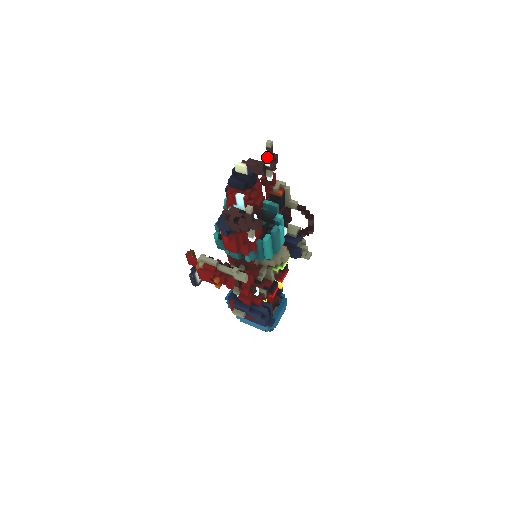
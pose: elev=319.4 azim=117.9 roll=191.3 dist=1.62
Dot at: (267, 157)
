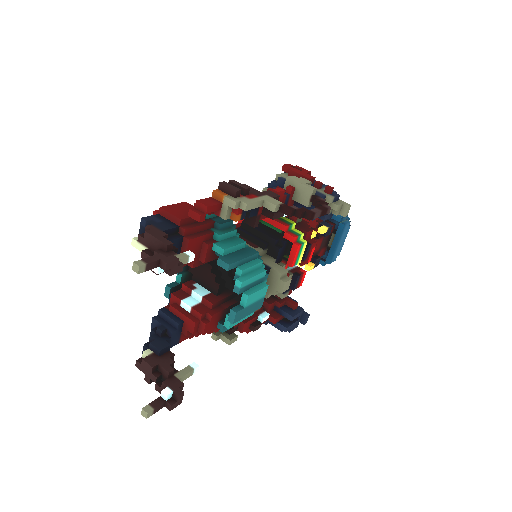
Dot at: (154, 270)
